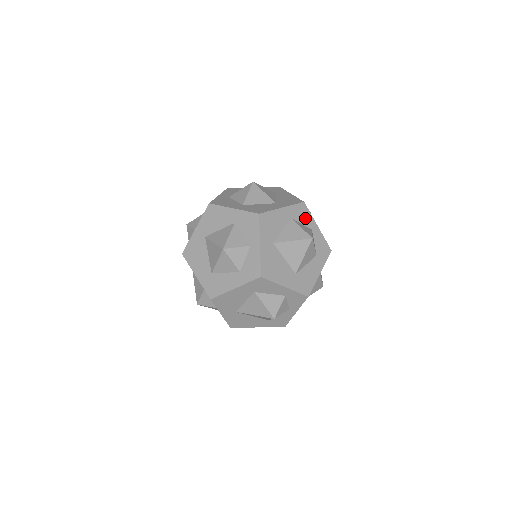
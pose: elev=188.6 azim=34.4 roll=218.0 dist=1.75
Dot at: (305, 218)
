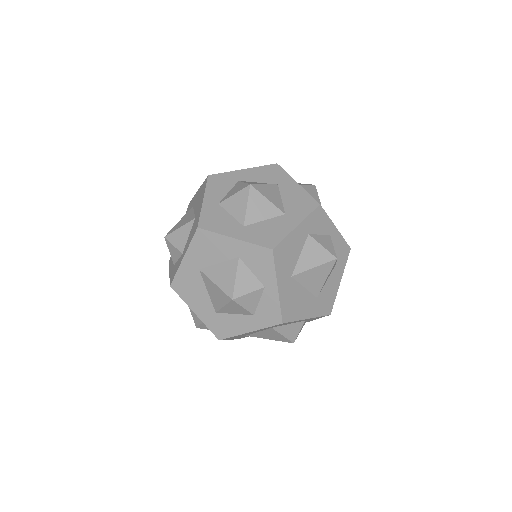
Dot at: (322, 225)
